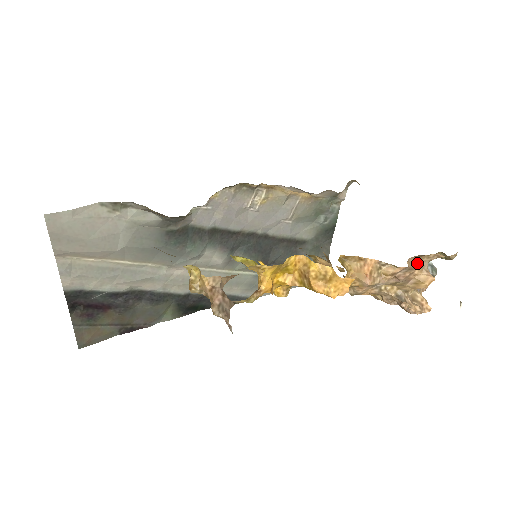
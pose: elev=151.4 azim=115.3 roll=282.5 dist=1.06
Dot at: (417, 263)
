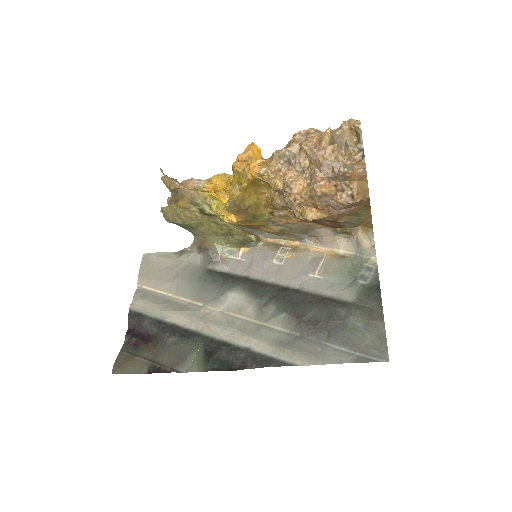
Dot at: occluded
